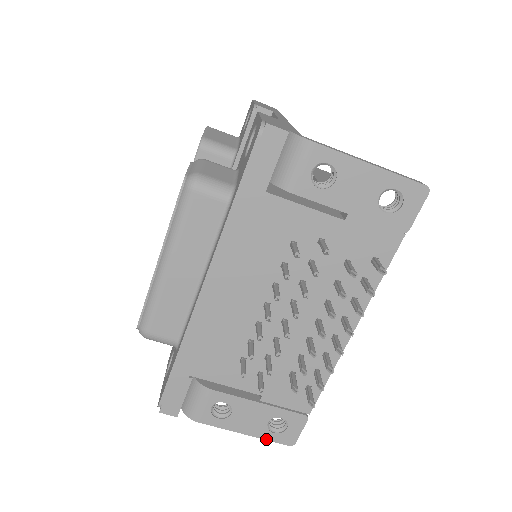
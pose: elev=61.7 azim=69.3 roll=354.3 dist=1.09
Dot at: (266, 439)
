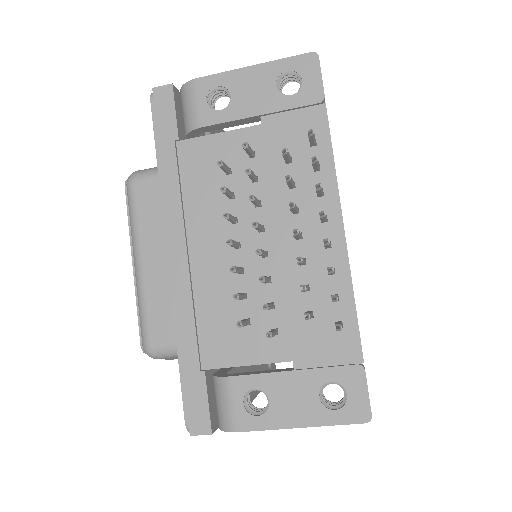
Dot at: (331, 424)
